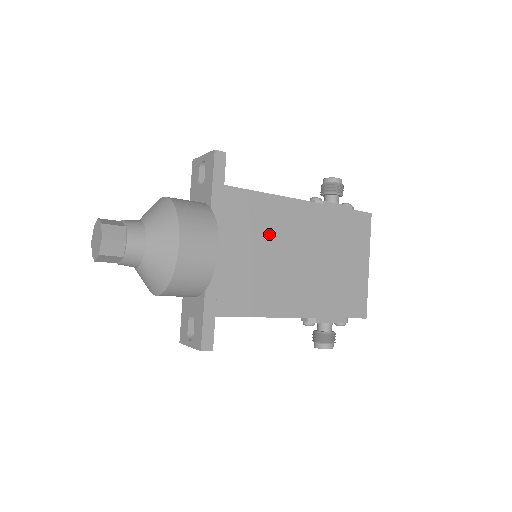
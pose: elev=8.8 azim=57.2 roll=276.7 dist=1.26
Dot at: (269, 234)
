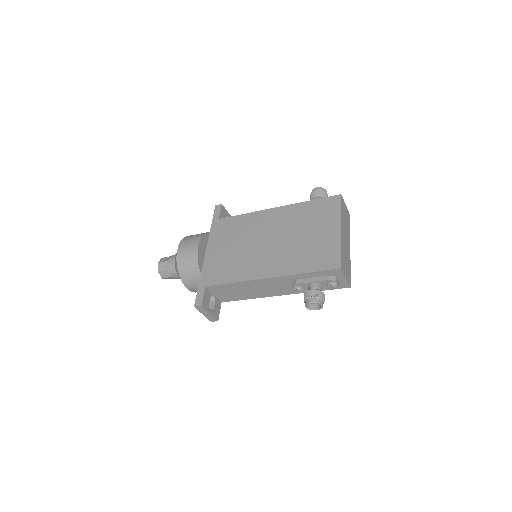
Dot at: (246, 234)
